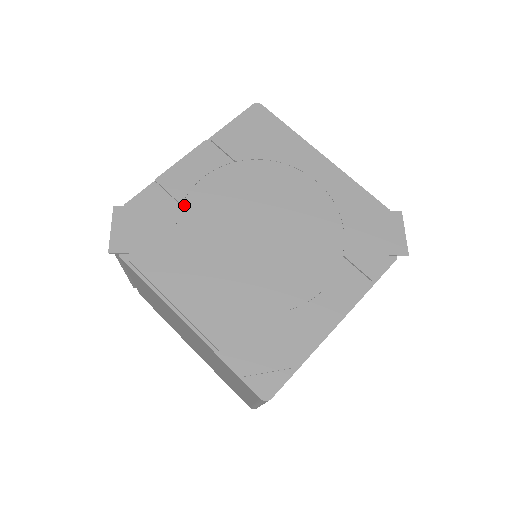
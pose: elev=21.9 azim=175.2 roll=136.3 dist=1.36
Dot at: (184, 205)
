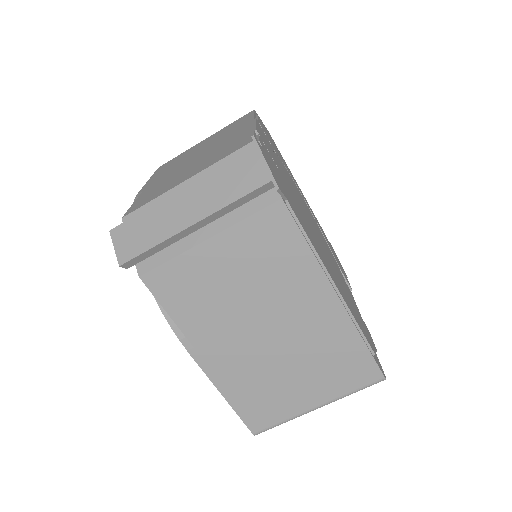
Dot at: (280, 172)
